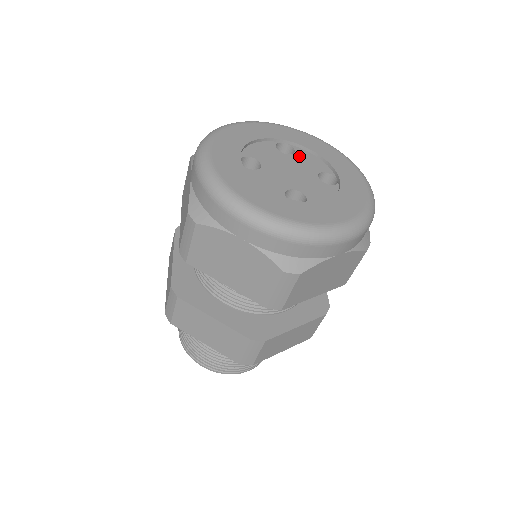
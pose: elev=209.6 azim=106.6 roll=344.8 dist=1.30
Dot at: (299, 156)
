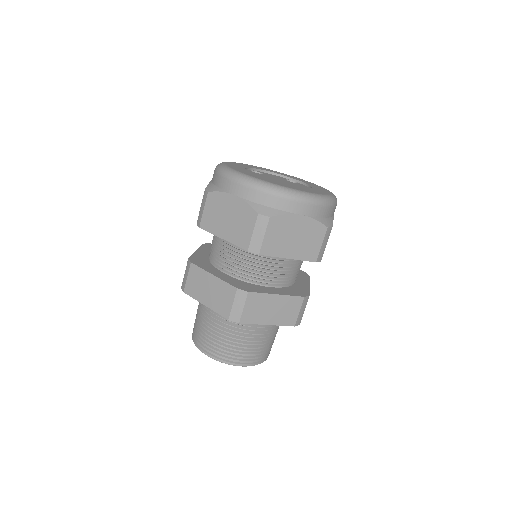
Dot at: (267, 174)
